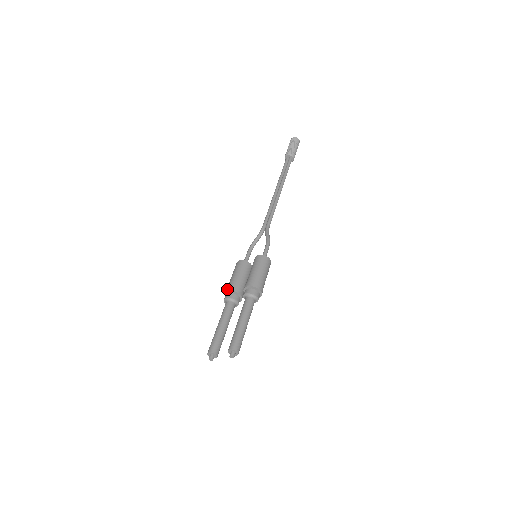
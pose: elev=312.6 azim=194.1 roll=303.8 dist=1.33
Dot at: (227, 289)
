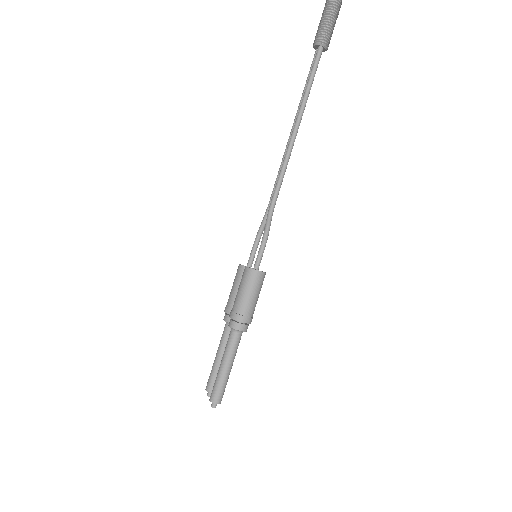
Dot at: occluded
